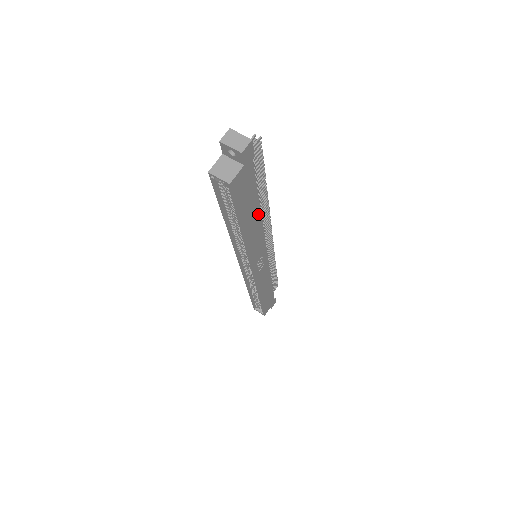
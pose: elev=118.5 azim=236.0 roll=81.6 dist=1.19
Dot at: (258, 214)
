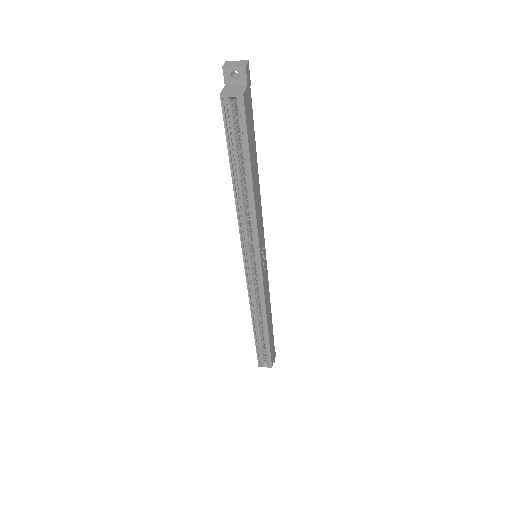
Dot at: (257, 173)
